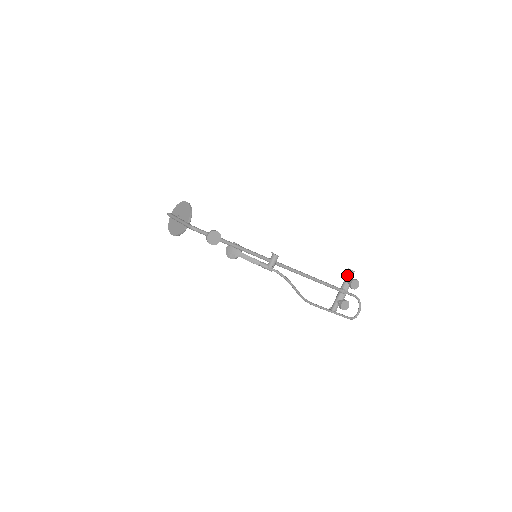
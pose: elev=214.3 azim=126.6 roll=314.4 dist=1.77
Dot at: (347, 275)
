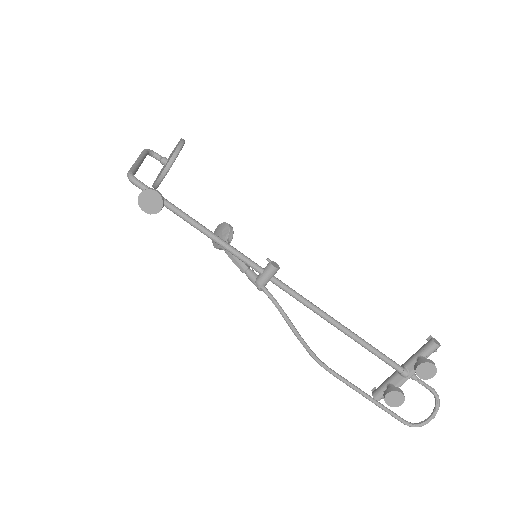
Dot at: (422, 346)
